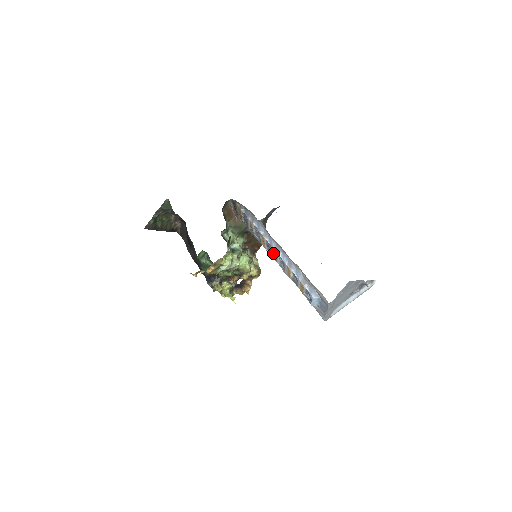
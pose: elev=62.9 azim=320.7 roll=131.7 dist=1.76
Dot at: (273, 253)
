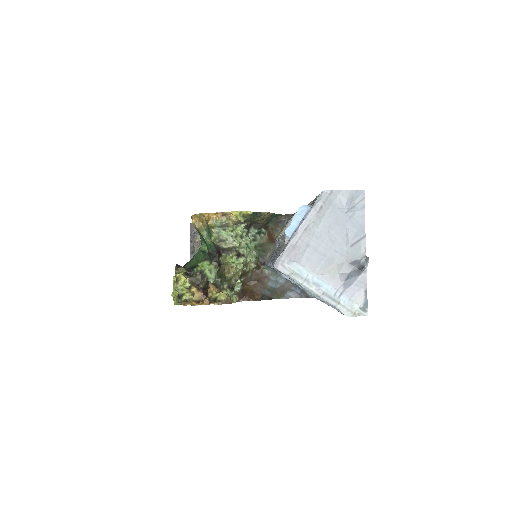
Dot at: occluded
